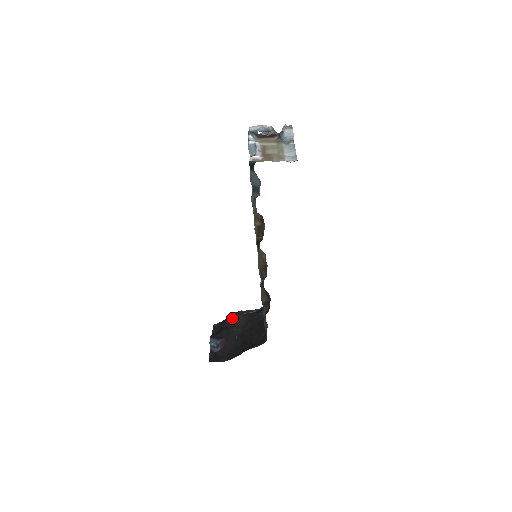
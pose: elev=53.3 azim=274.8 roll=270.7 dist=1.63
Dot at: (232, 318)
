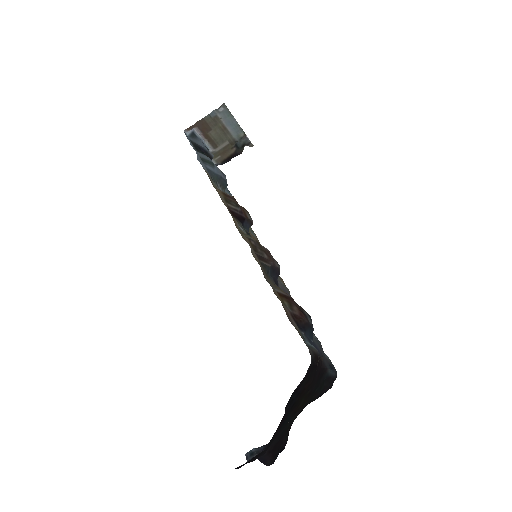
Dot at: (292, 422)
